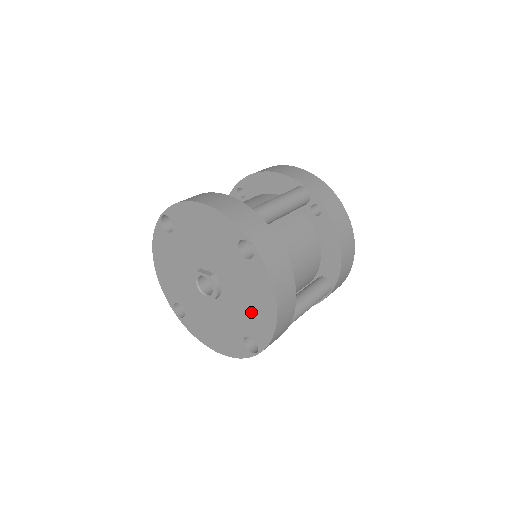
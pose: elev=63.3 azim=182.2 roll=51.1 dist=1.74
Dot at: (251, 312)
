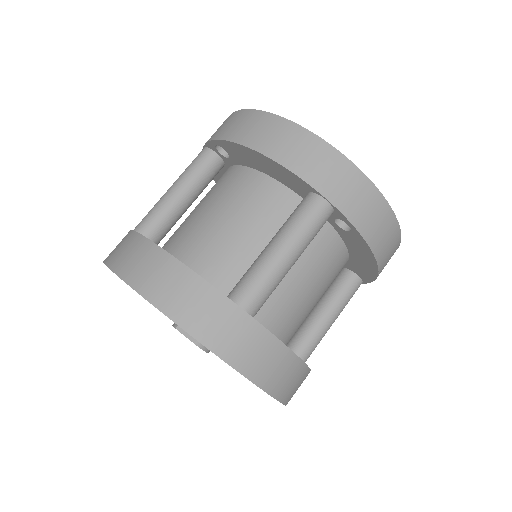
Dot at: occluded
